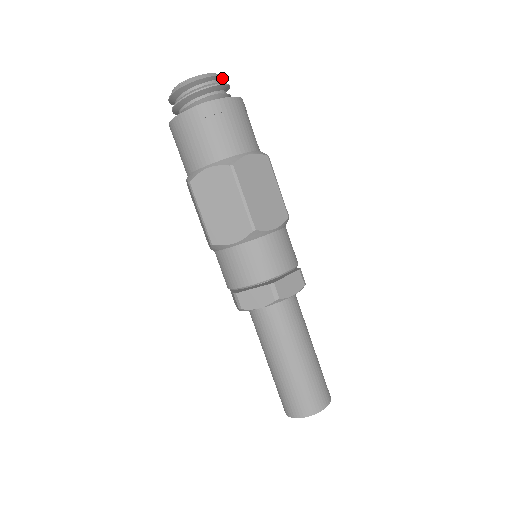
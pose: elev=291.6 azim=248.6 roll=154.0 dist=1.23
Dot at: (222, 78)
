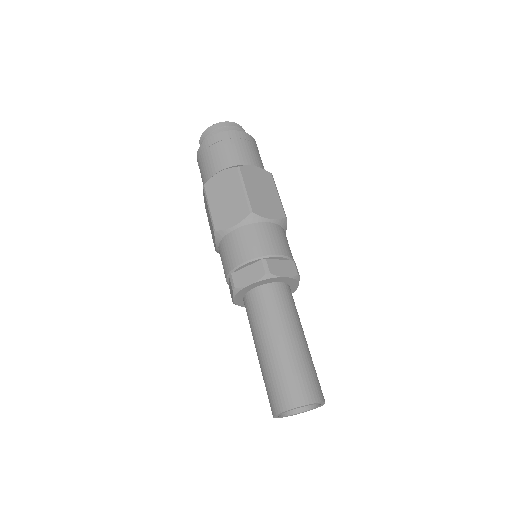
Dot at: occluded
